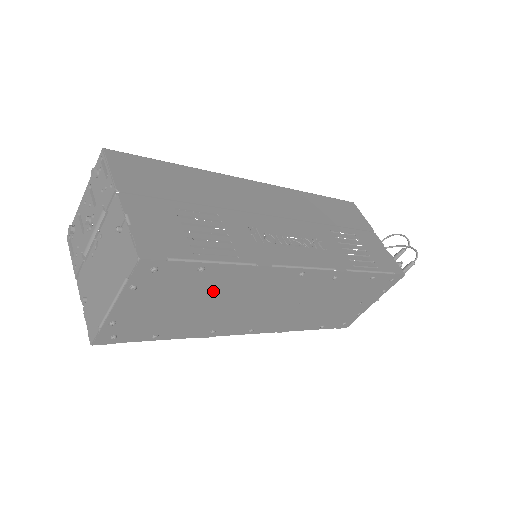
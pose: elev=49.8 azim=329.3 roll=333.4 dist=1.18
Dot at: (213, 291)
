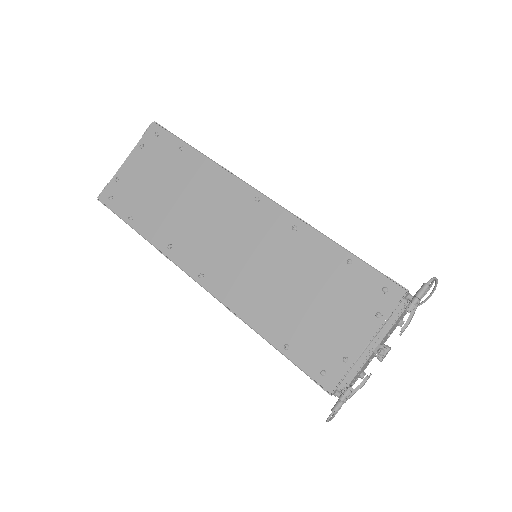
Dot at: (183, 180)
